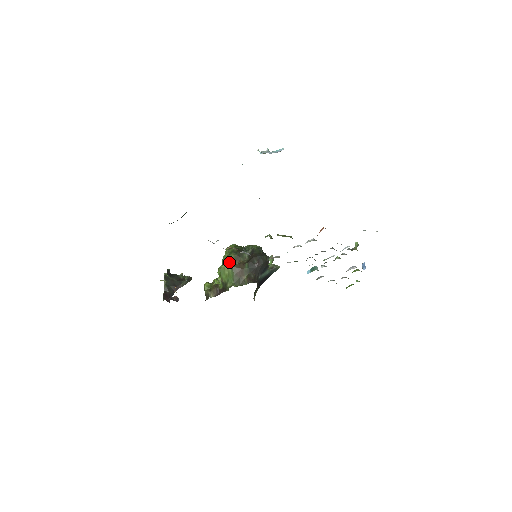
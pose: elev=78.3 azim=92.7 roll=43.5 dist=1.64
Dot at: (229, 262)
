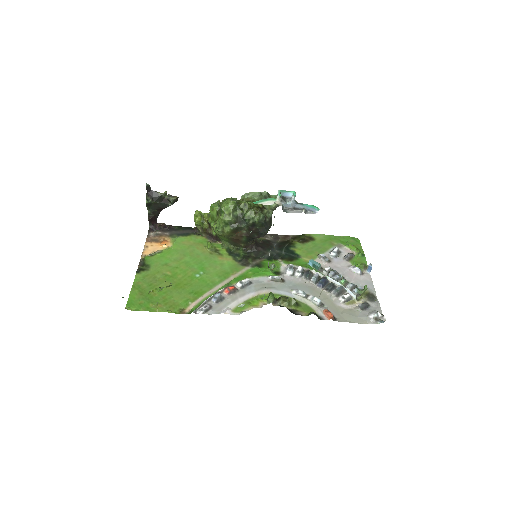
Dot at: (224, 234)
